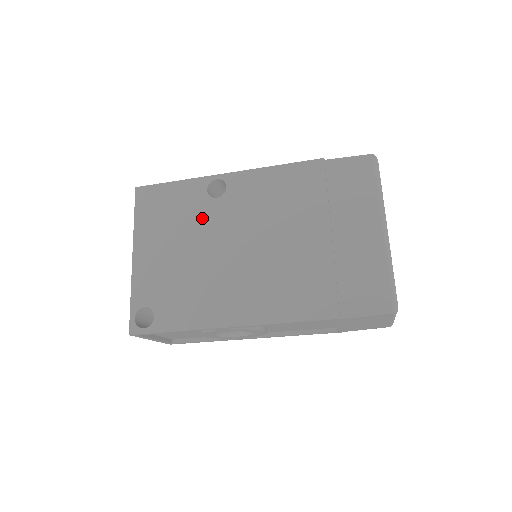
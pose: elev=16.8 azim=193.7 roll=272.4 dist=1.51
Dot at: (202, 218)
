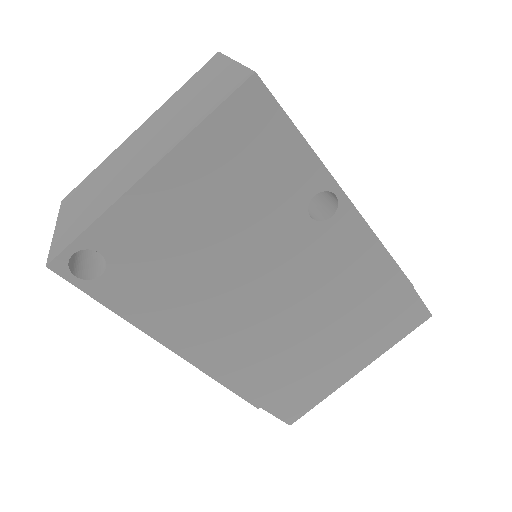
Dot at: (273, 222)
